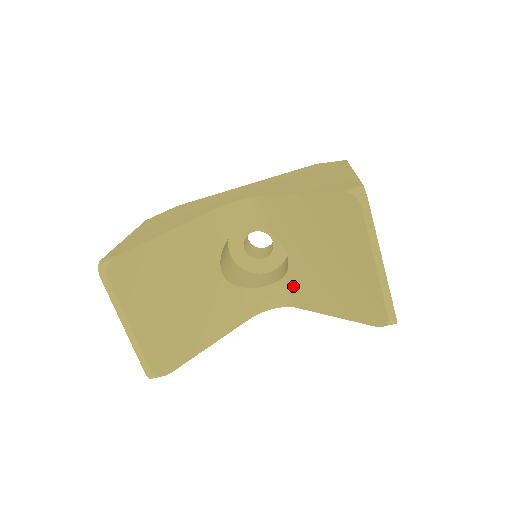
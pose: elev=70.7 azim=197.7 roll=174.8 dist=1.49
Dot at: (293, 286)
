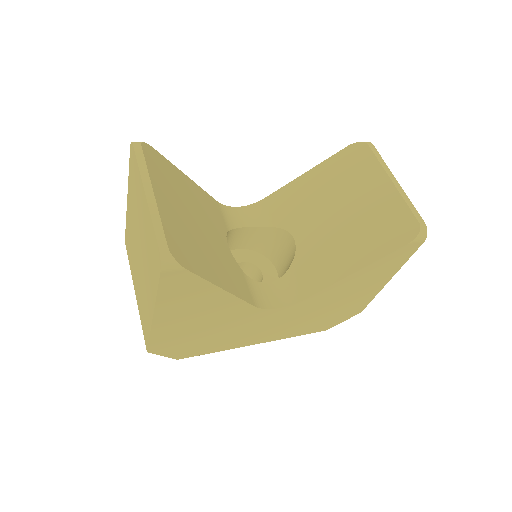
Dot at: (302, 271)
